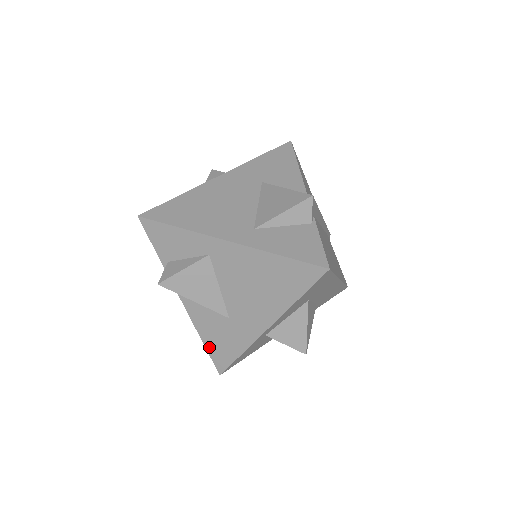
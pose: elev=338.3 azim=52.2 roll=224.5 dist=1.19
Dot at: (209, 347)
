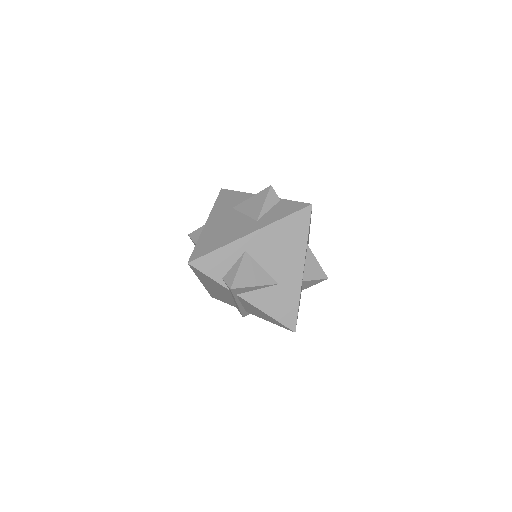
Dot at: (278, 318)
